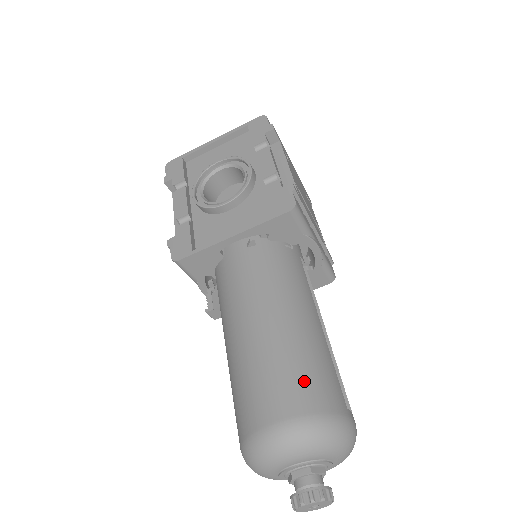
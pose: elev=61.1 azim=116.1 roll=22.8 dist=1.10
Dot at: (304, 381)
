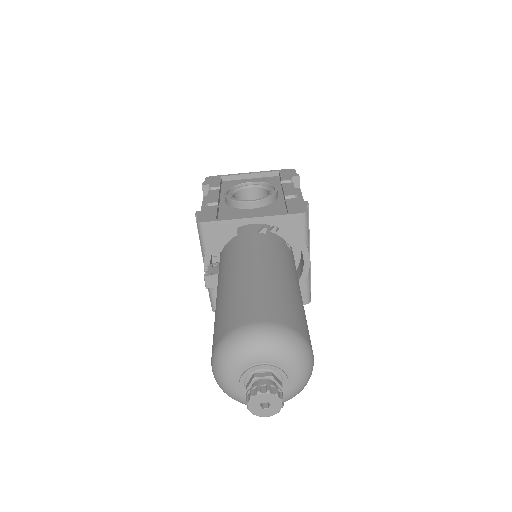
Dot at: (286, 308)
